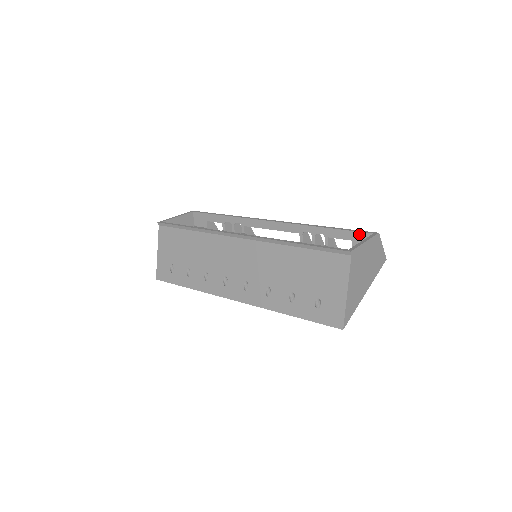
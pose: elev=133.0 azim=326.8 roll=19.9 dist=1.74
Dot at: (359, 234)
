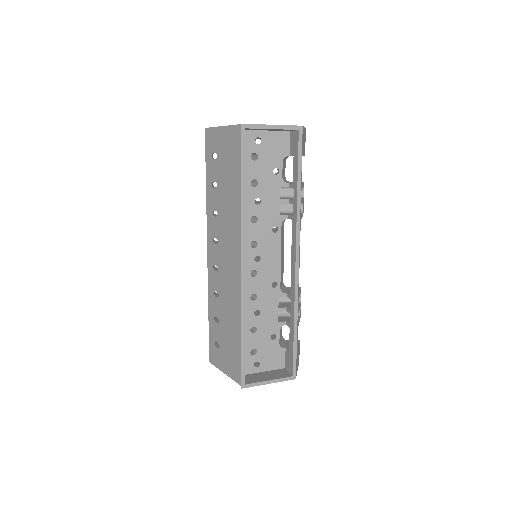
Dot at: (292, 362)
